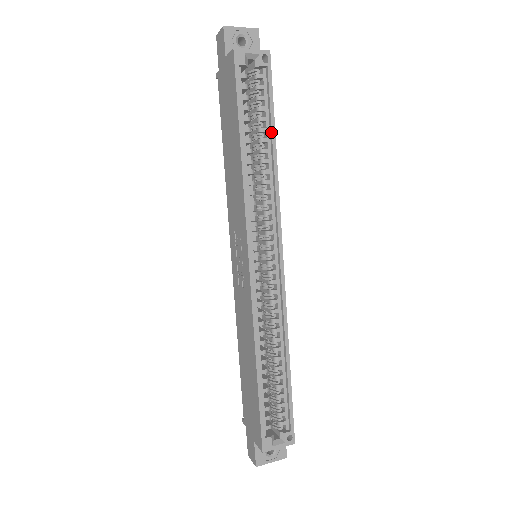
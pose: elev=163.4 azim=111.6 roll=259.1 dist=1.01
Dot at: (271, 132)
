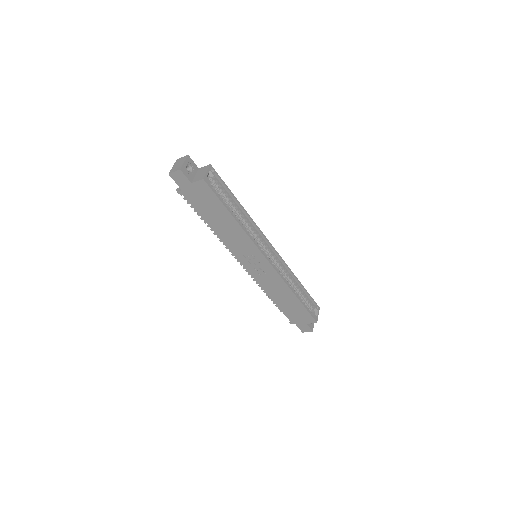
Dot at: (235, 200)
